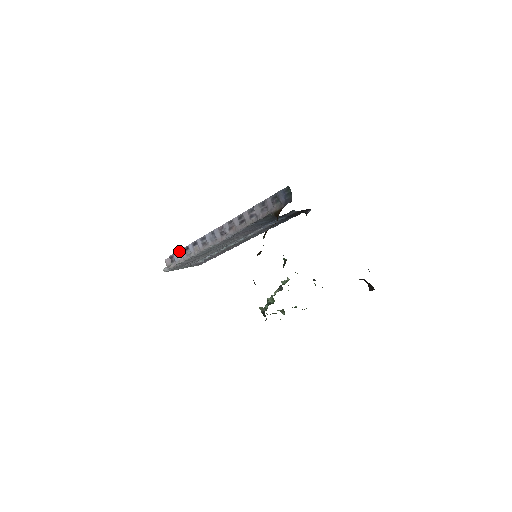
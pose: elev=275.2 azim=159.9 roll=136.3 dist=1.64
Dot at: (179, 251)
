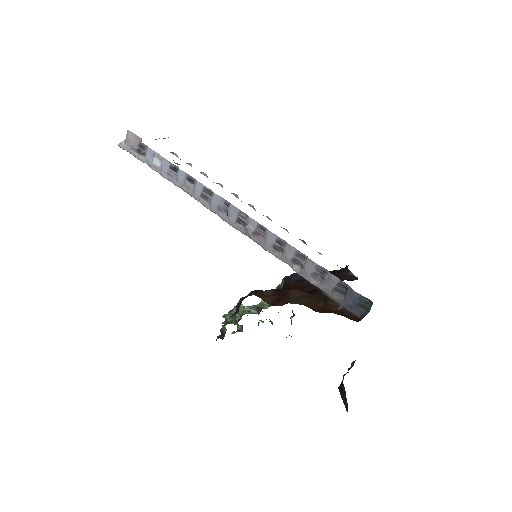
Dot at: (160, 155)
